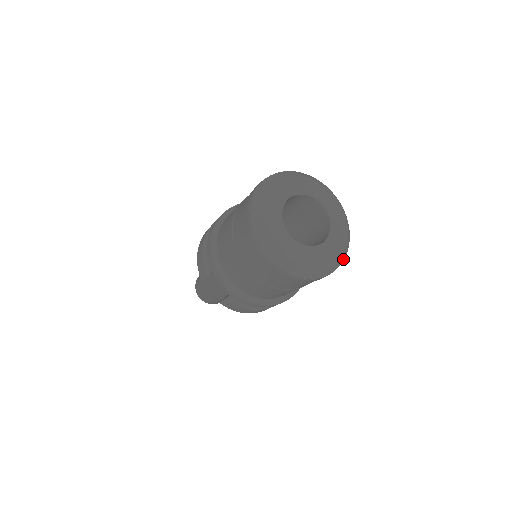
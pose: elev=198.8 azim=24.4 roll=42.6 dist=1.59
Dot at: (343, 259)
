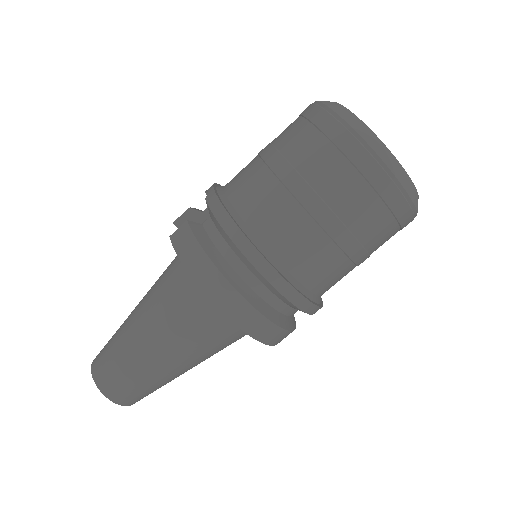
Dot at: (404, 187)
